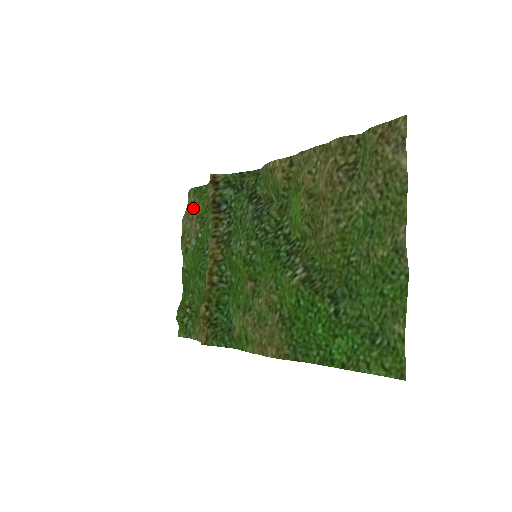
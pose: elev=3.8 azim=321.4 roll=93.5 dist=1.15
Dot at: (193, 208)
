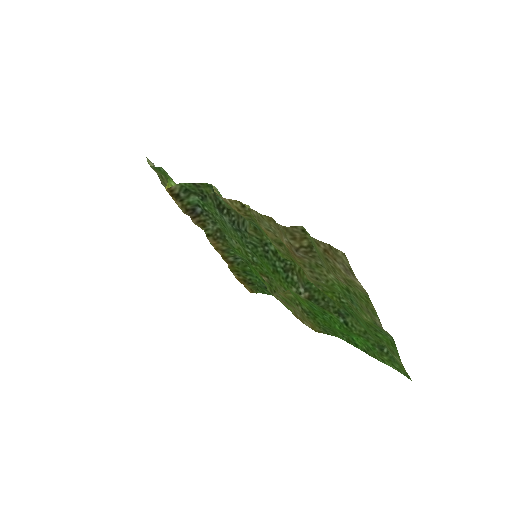
Dot at: (165, 183)
